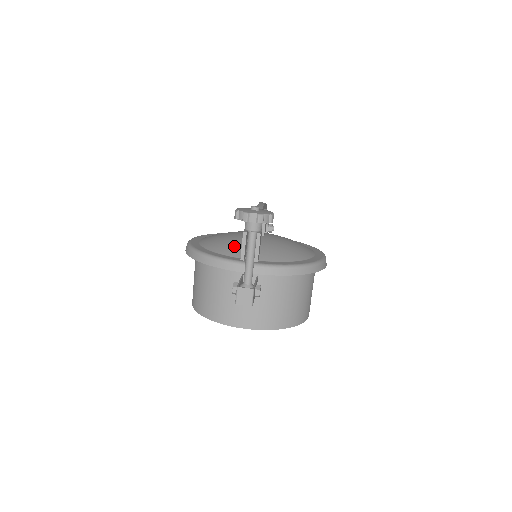
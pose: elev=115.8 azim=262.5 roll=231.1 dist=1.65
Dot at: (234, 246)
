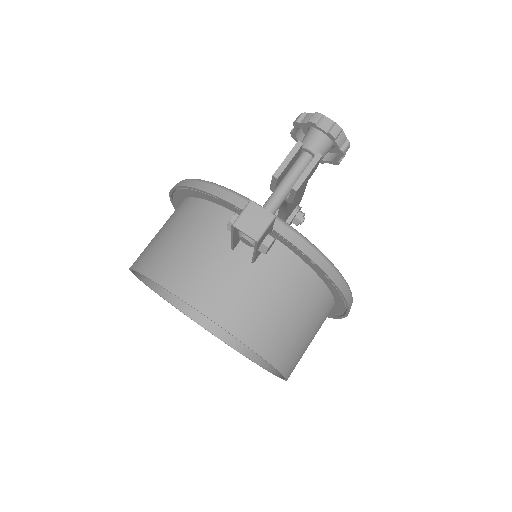
Dot at: occluded
